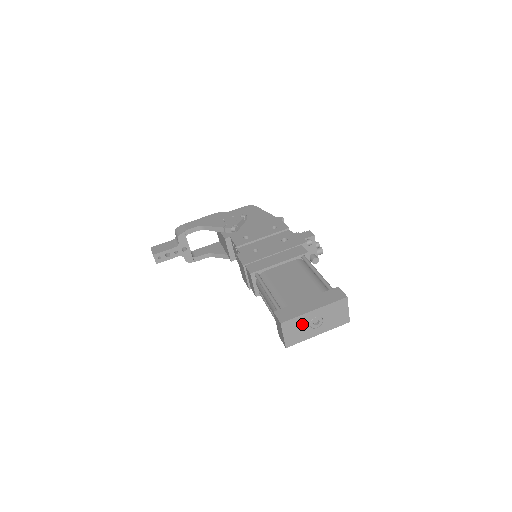
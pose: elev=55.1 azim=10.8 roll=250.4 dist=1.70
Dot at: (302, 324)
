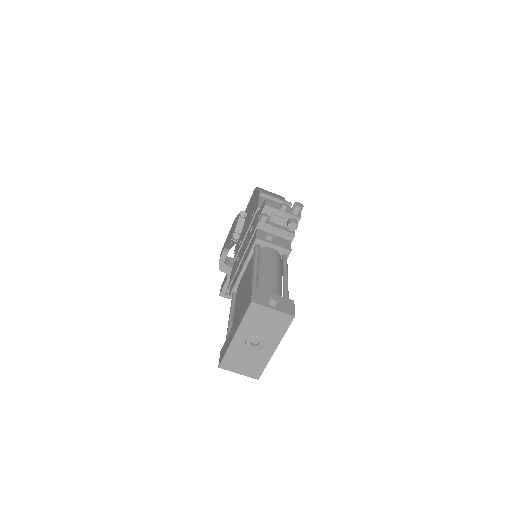
Dot at: (241, 354)
